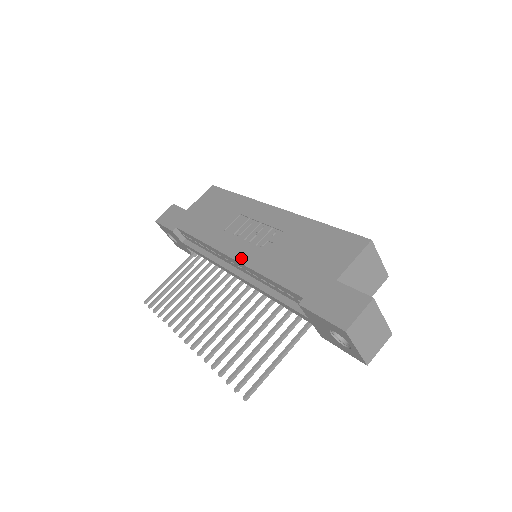
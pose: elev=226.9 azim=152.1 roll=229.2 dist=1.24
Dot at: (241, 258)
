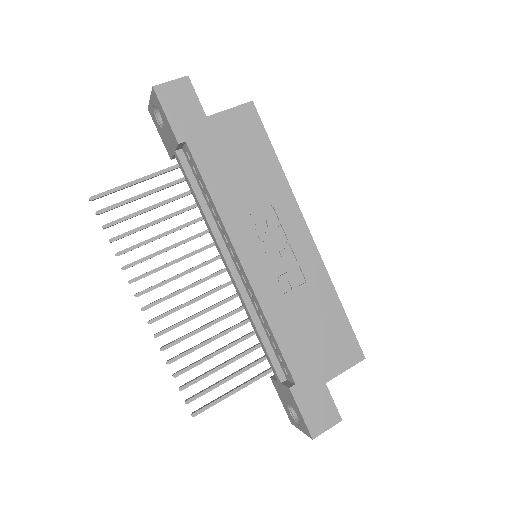
Dot at: (256, 284)
